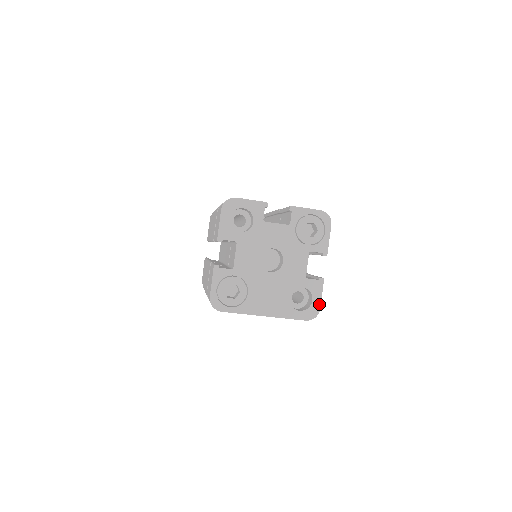
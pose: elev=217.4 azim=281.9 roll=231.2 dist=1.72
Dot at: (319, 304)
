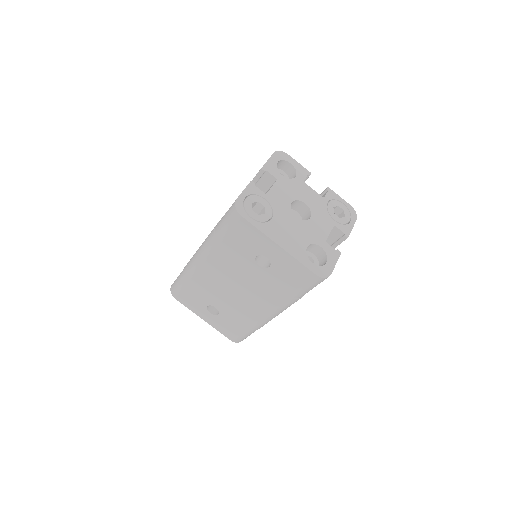
Dot at: (332, 269)
